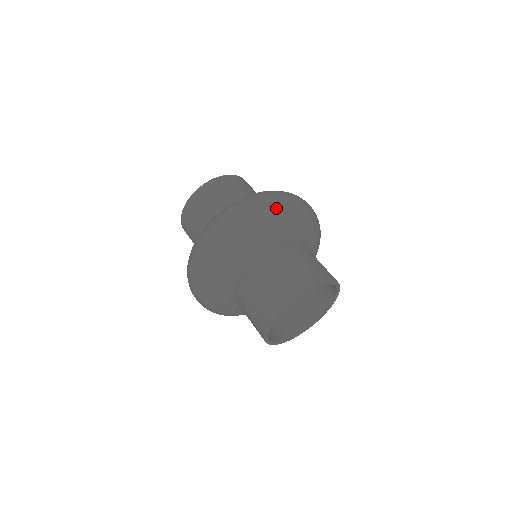
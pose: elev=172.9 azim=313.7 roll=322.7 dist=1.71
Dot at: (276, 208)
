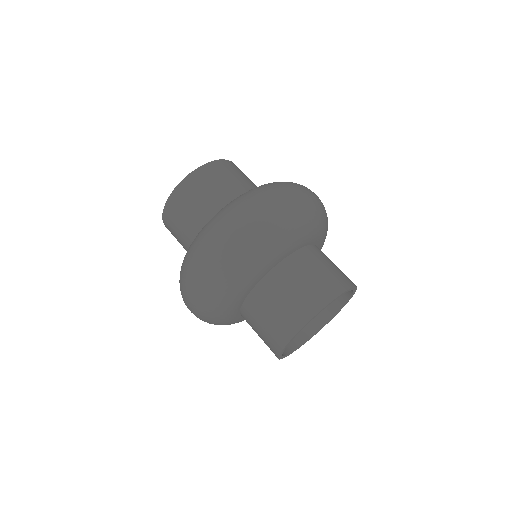
Dot at: occluded
